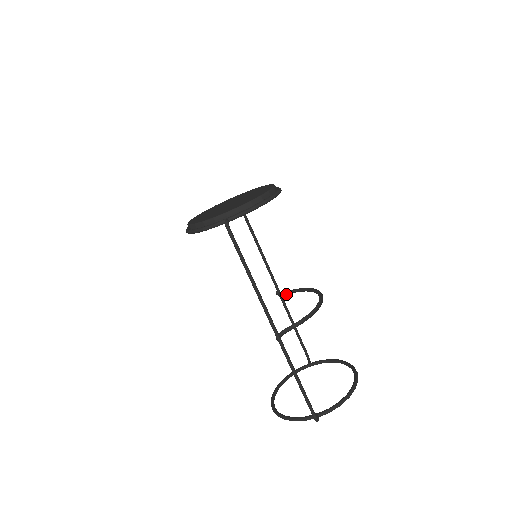
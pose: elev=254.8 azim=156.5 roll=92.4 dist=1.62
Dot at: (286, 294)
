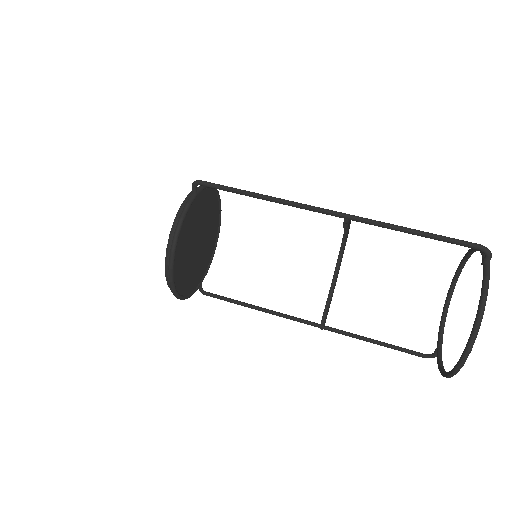
Dot at: (328, 310)
